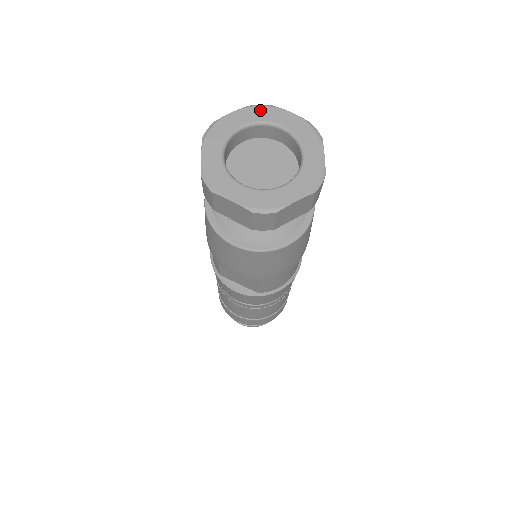
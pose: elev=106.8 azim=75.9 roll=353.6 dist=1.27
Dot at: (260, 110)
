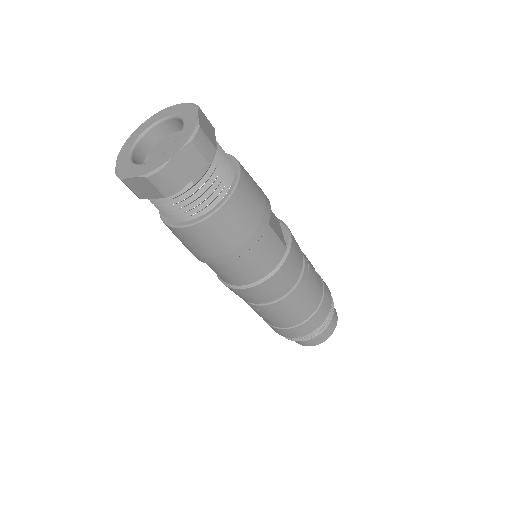
Dot at: (188, 107)
